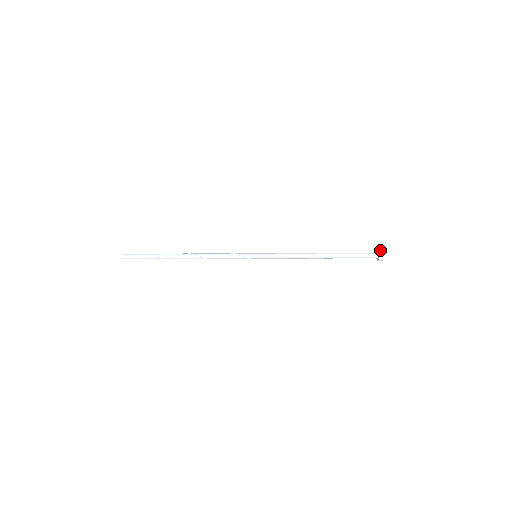
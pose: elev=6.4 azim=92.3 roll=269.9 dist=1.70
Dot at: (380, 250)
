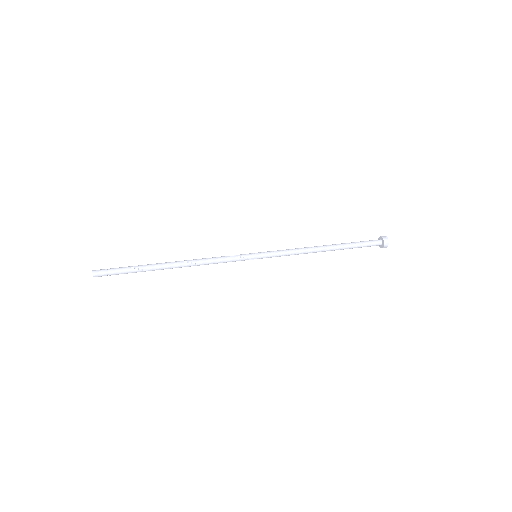
Dot at: (383, 236)
